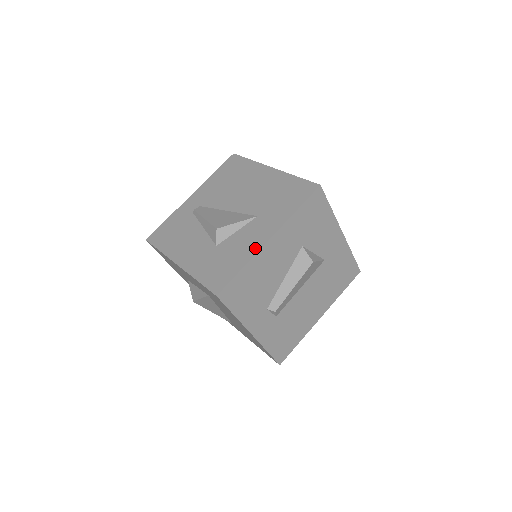
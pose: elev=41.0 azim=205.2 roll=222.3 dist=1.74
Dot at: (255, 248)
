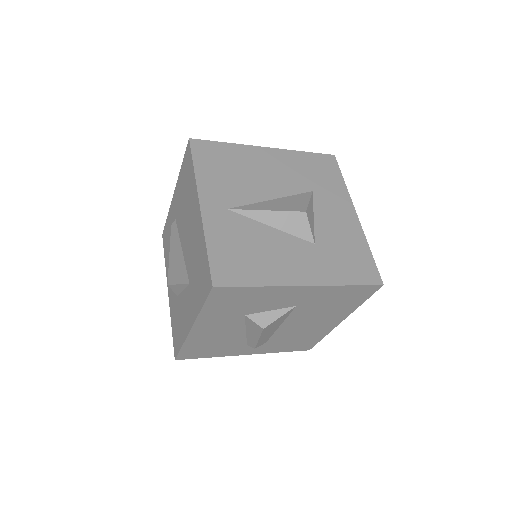
Dot at: (186, 331)
